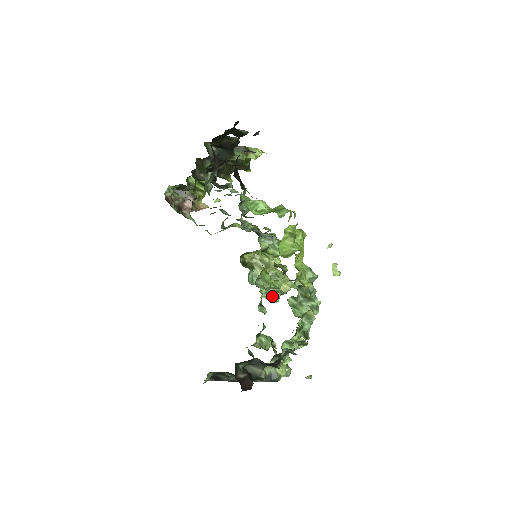
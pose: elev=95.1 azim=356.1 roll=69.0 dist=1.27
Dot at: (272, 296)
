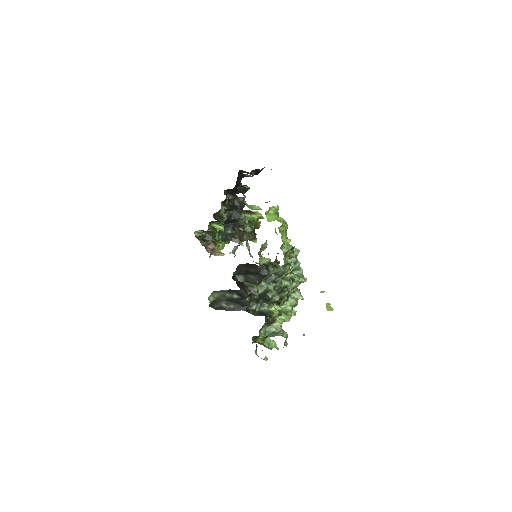
Dot at: occluded
